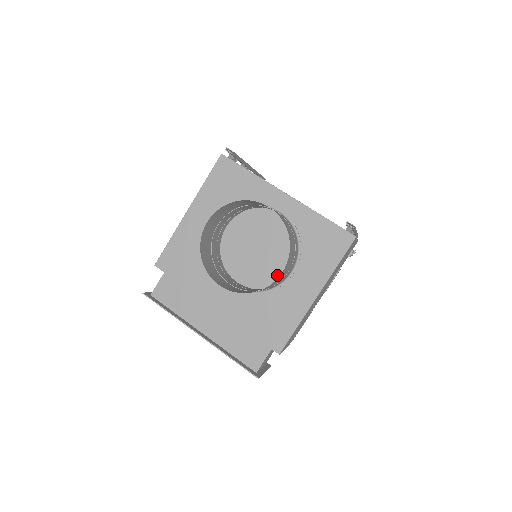
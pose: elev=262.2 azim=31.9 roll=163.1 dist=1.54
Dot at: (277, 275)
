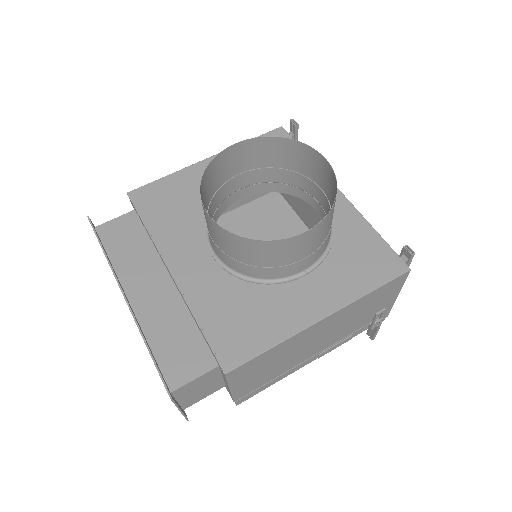
Dot at: occluded
